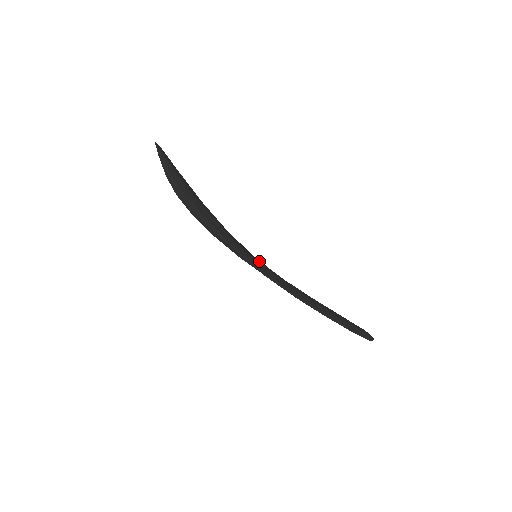
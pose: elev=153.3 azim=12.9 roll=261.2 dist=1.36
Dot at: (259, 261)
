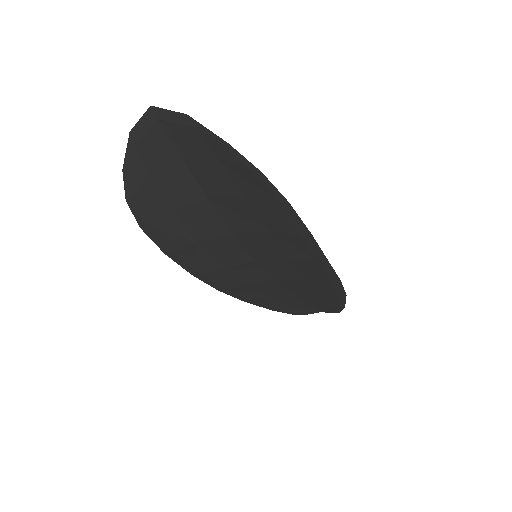
Dot at: (267, 260)
